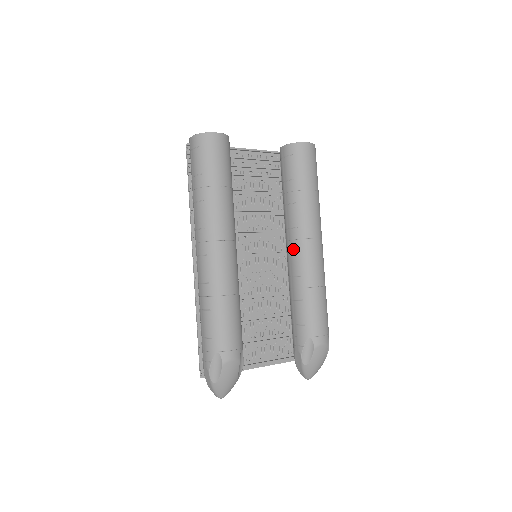
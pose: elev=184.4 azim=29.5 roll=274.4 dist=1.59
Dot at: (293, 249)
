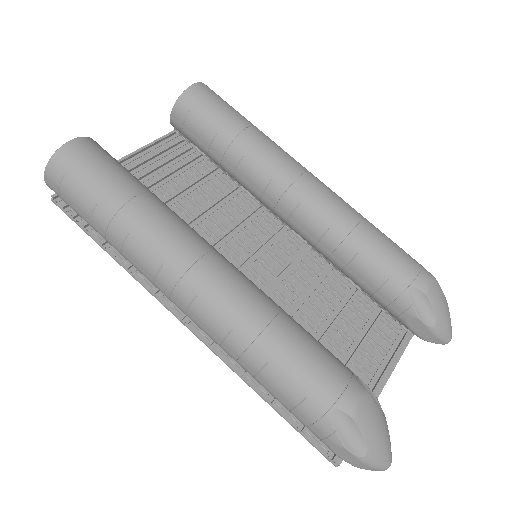
Dot at: (290, 209)
